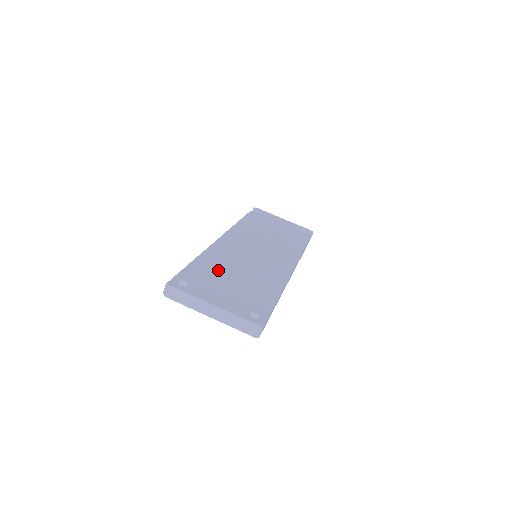
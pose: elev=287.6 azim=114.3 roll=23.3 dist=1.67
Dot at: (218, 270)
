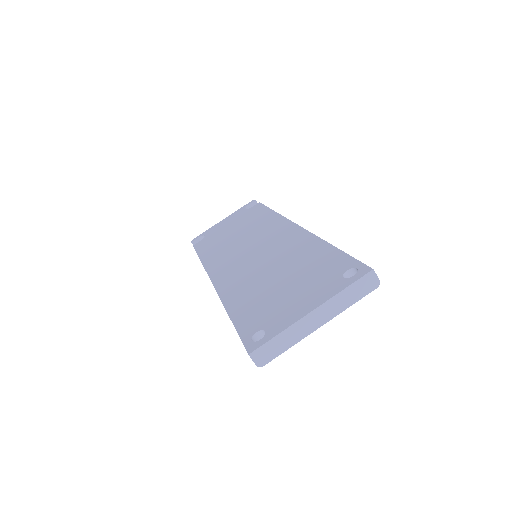
Dot at: (258, 294)
